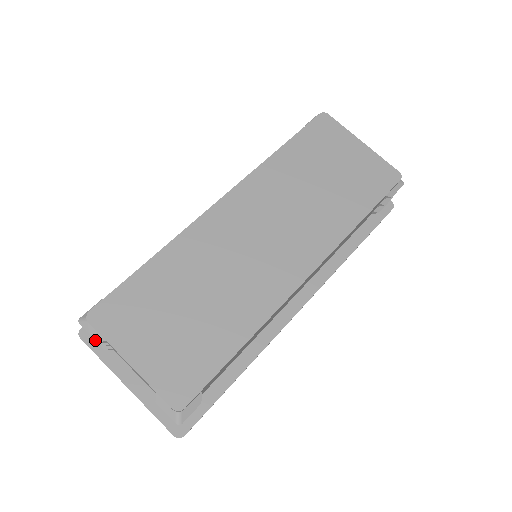
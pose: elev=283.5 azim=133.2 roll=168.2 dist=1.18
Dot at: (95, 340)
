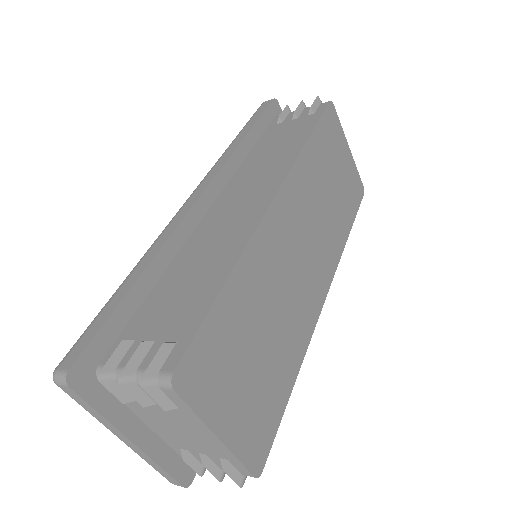
Dot at: (90, 386)
